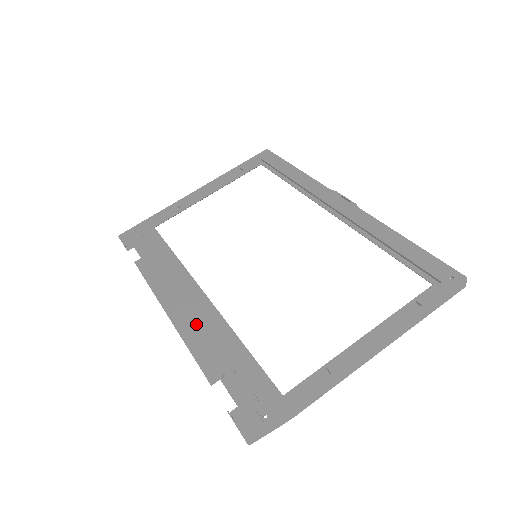
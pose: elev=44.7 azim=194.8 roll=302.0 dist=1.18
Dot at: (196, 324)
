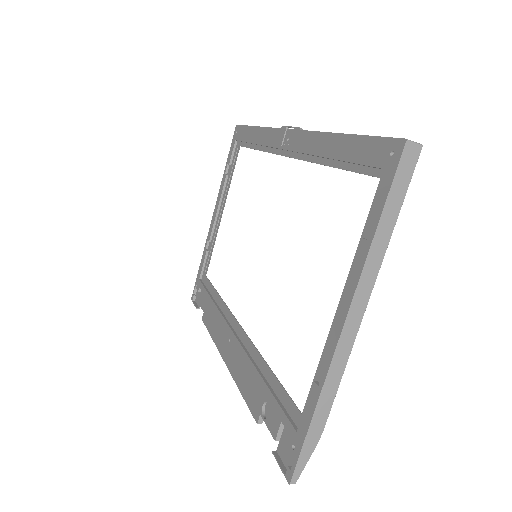
Dot at: (239, 362)
